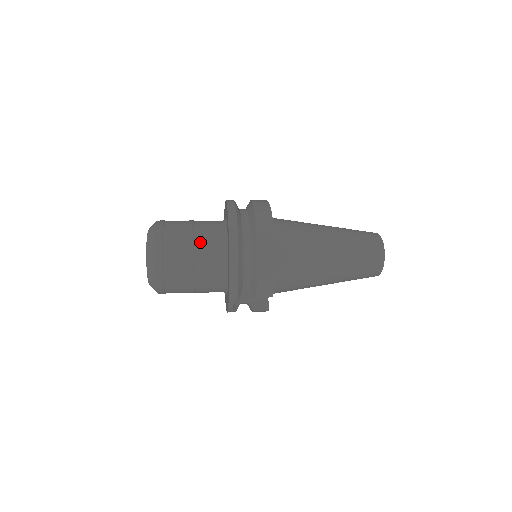
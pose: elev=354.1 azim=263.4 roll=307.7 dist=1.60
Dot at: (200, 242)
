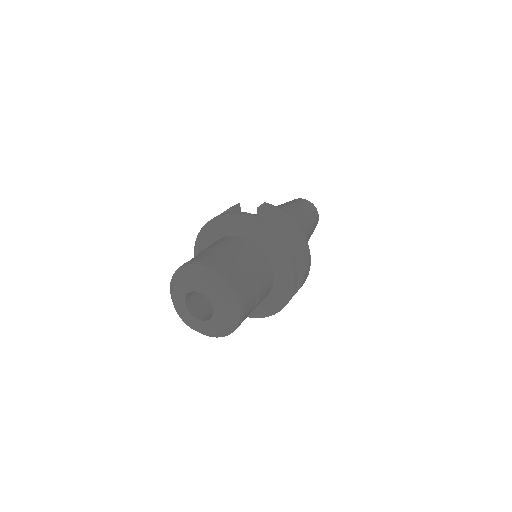
Dot at: (263, 289)
